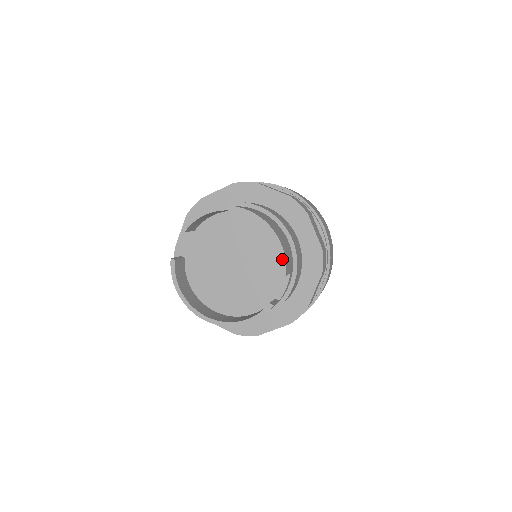
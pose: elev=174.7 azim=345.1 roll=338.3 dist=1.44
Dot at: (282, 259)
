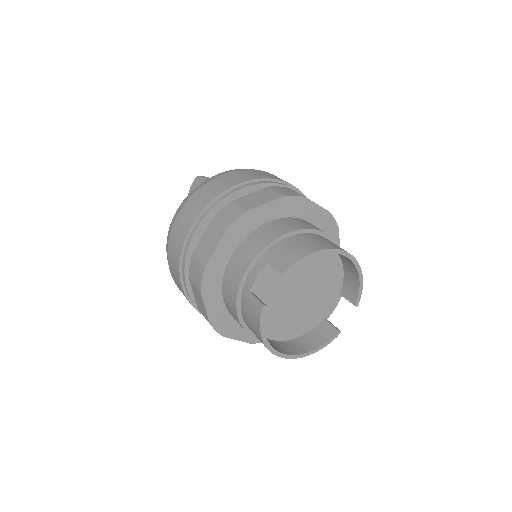
Dot at: (360, 293)
